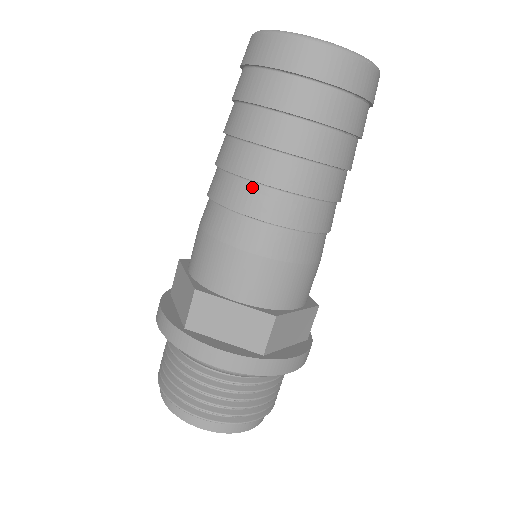
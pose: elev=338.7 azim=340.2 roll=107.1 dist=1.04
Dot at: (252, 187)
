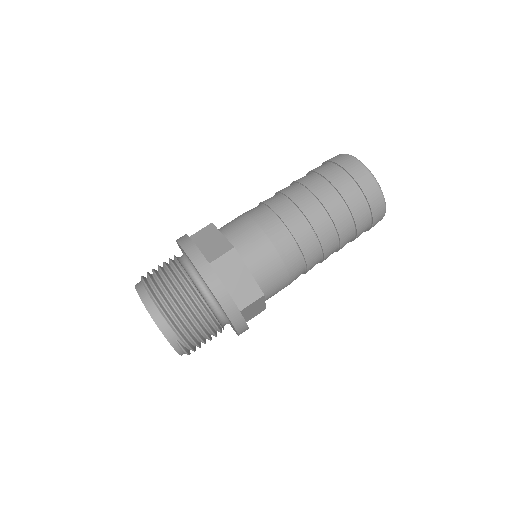
Dot at: (279, 196)
